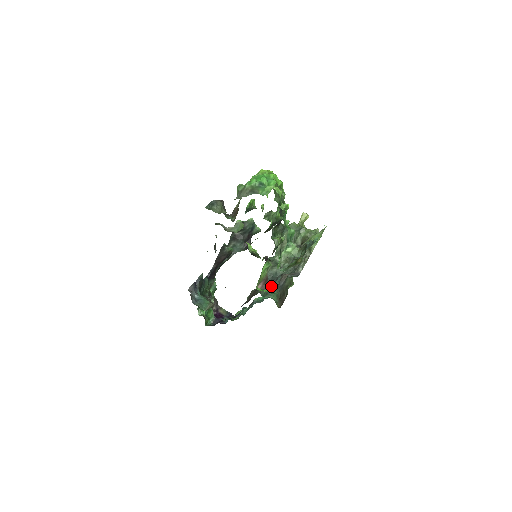
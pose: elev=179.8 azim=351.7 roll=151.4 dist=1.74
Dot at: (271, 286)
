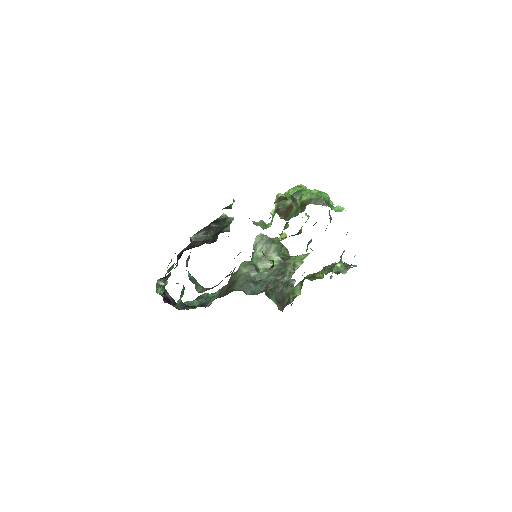
Dot at: occluded
